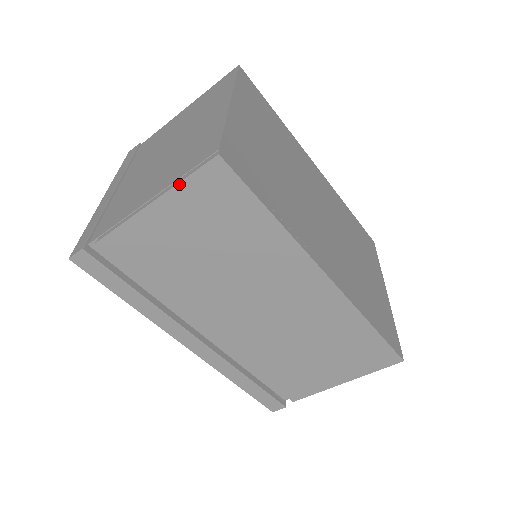
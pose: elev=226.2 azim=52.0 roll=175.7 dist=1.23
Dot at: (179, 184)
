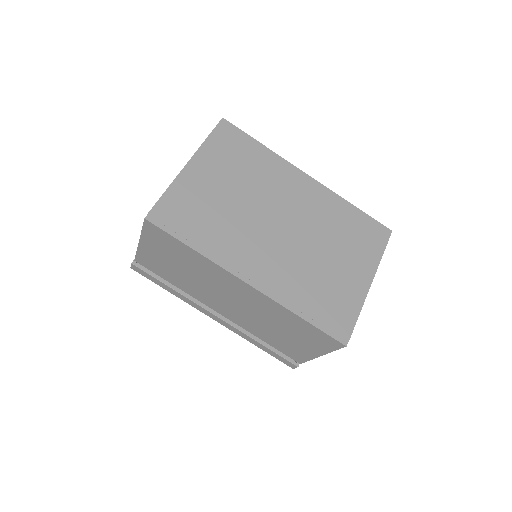
Dot at: (142, 233)
